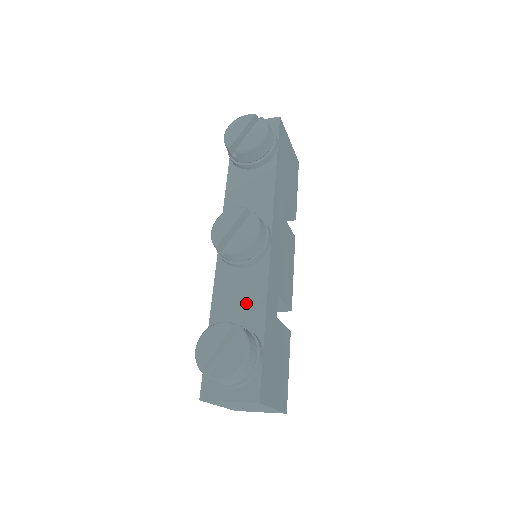
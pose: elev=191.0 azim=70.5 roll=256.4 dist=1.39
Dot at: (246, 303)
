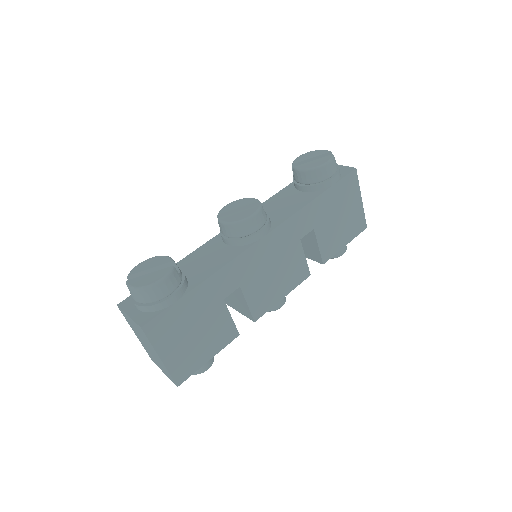
Dot at: (205, 266)
